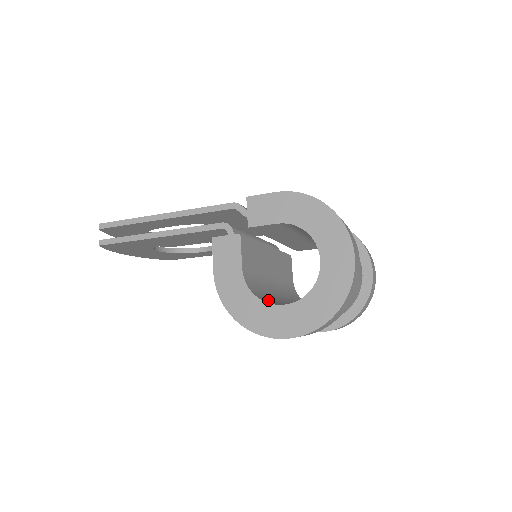
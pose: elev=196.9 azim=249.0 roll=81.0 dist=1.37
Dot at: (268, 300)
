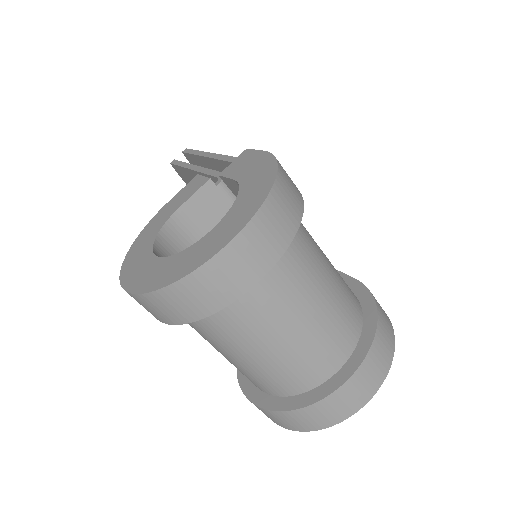
Dot at: occluded
